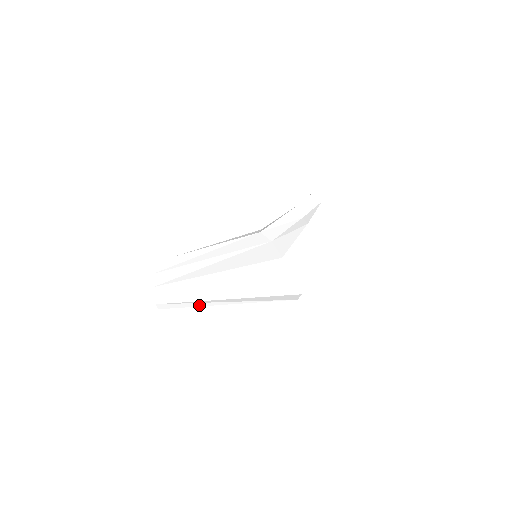
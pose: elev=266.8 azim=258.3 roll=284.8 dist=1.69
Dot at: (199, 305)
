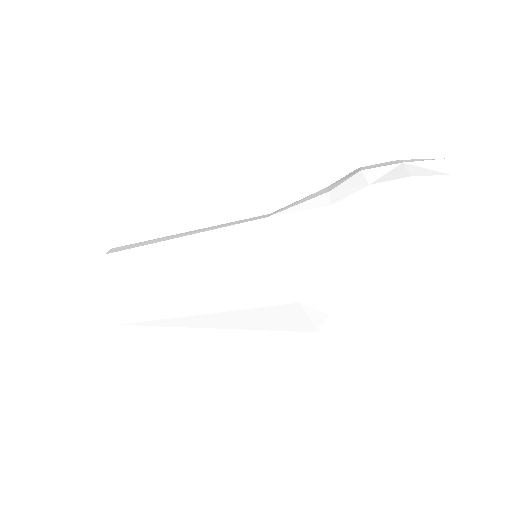
Dot at: occluded
